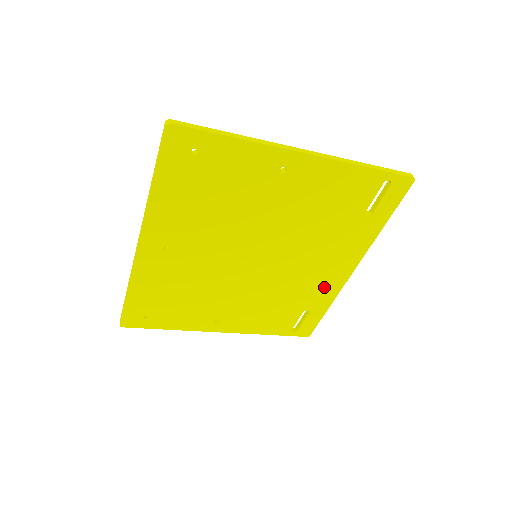
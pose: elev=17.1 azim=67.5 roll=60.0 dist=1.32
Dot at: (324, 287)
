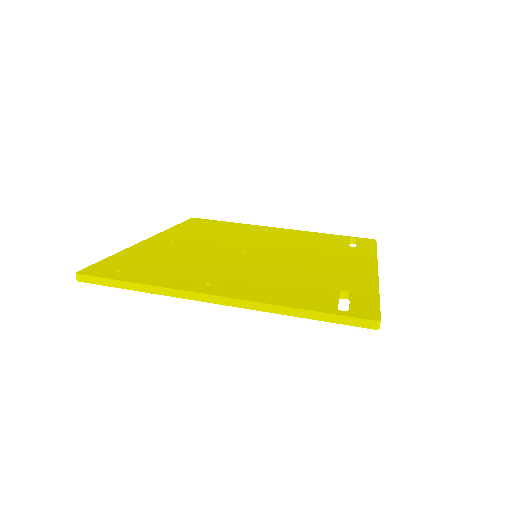
Dot at: occluded
